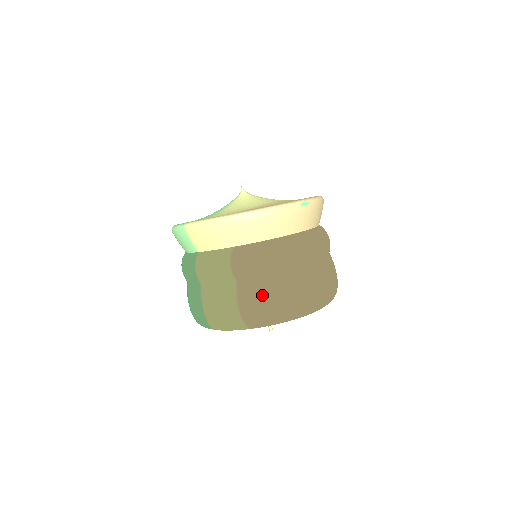
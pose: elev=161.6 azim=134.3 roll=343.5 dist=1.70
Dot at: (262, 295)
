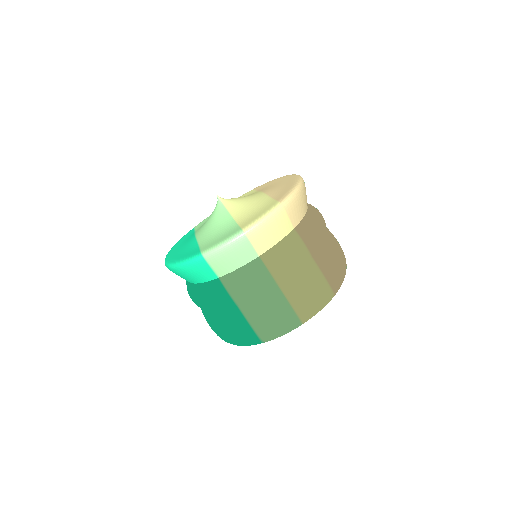
Dot at: (333, 258)
